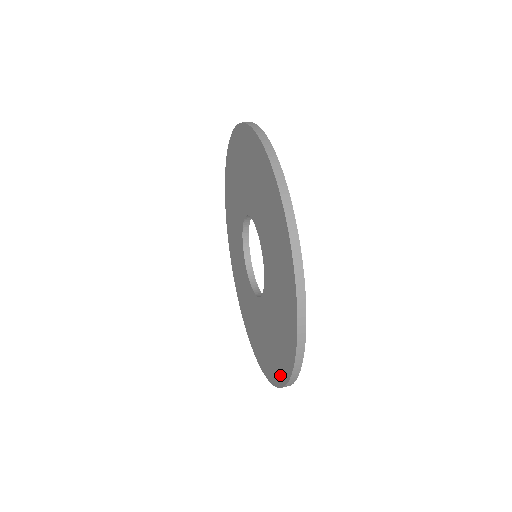
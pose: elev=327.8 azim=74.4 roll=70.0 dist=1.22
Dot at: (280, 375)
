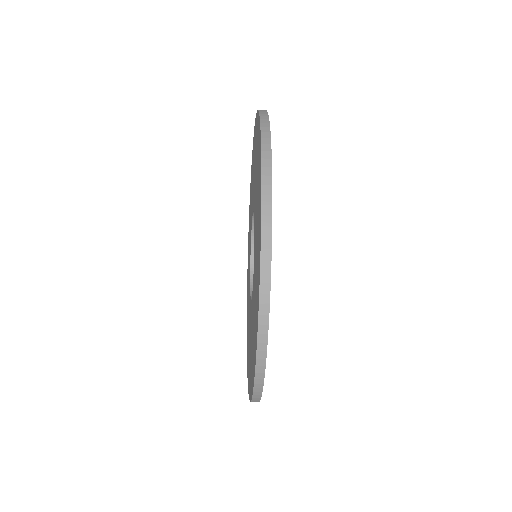
Dot at: (256, 328)
